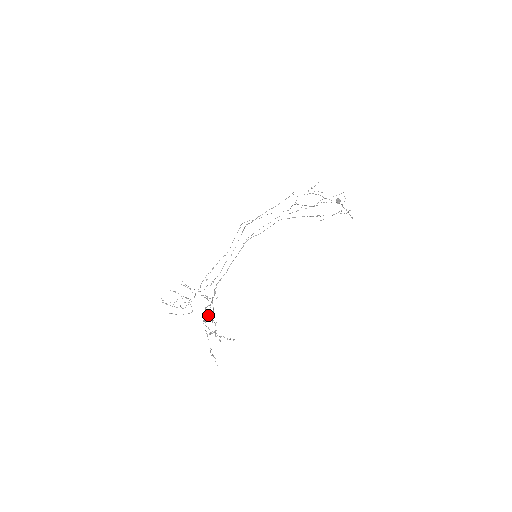
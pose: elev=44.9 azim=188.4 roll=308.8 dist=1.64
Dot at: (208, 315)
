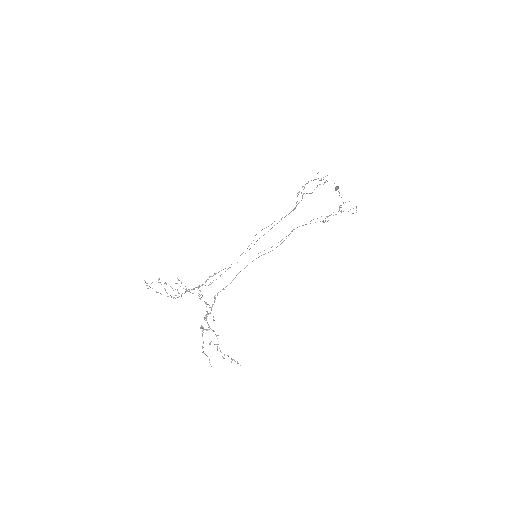
Dot at: occluded
